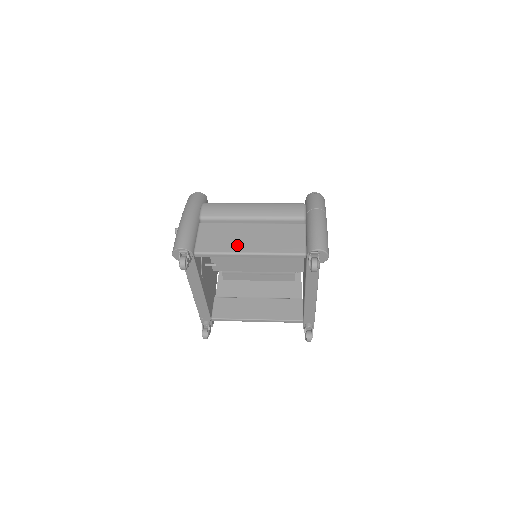
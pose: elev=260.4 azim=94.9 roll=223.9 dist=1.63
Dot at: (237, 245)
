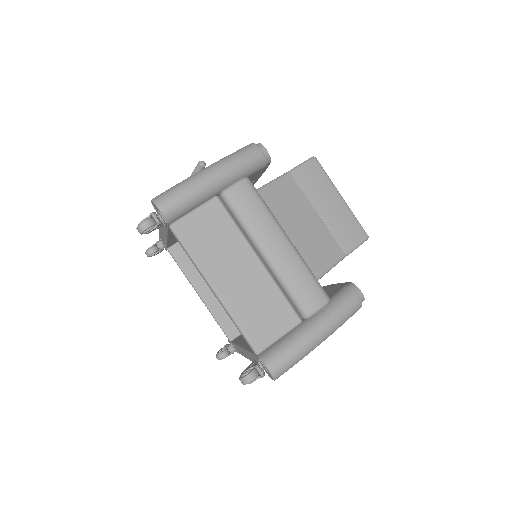
Dot at: (215, 267)
